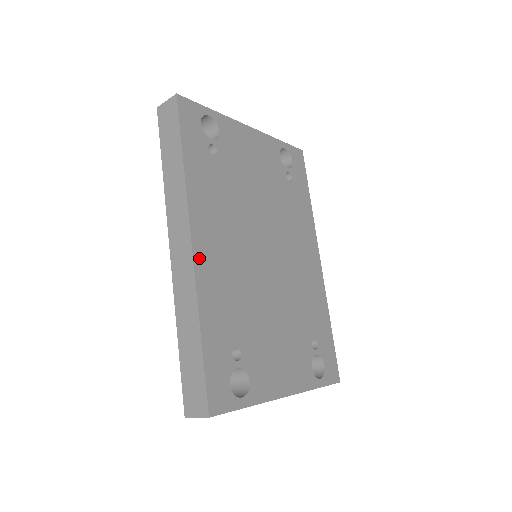
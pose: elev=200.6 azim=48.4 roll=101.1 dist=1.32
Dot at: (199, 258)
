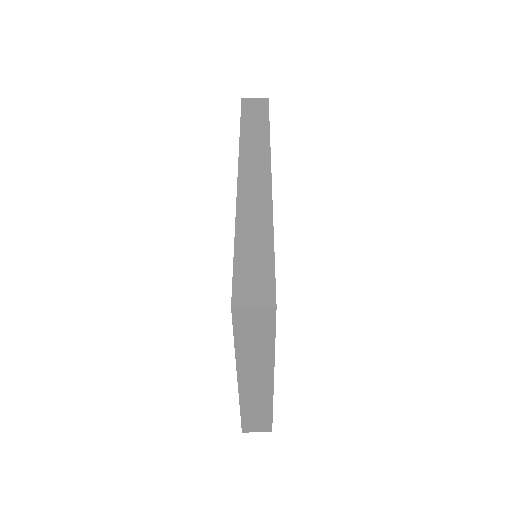
Dot at: occluded
